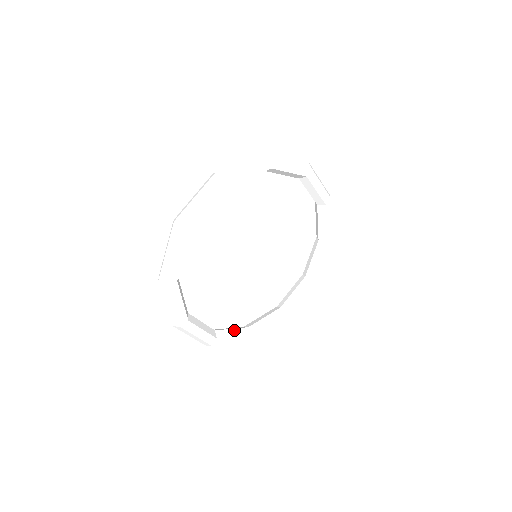
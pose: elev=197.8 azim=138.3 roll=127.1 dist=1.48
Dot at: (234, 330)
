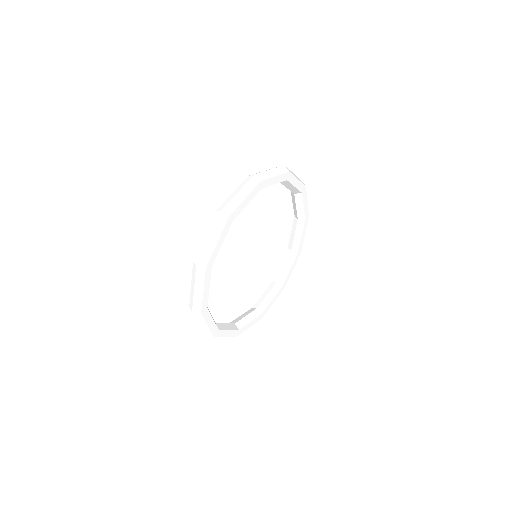
Dot at: occluded
